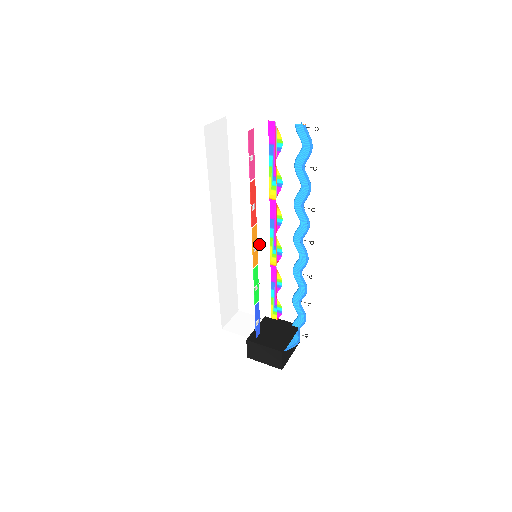
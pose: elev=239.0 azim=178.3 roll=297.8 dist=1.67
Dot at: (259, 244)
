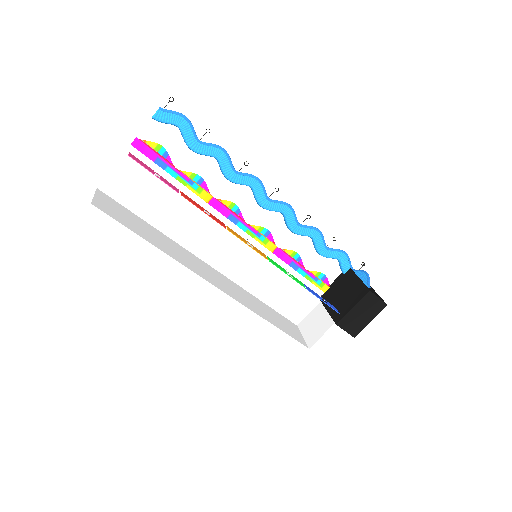
Dot at: (245, 250)
